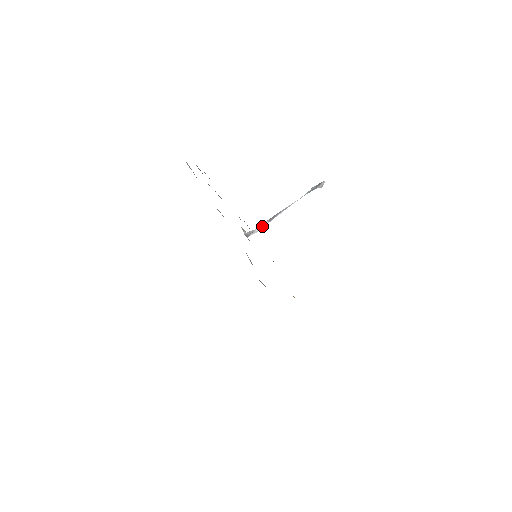
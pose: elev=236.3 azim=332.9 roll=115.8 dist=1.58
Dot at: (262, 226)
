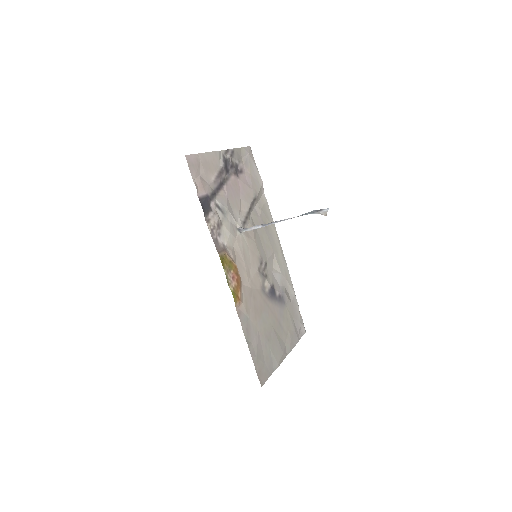
Dot at: (255, 227)
